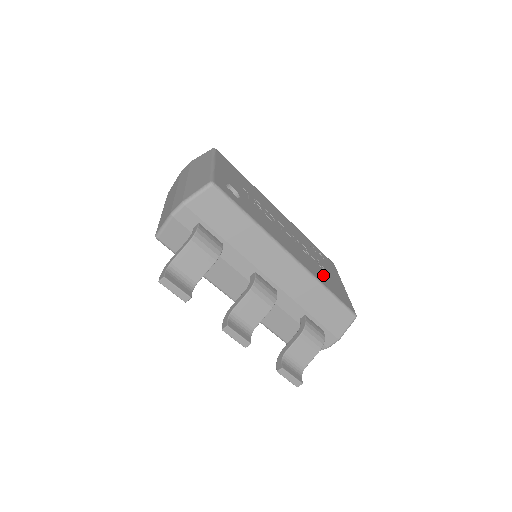
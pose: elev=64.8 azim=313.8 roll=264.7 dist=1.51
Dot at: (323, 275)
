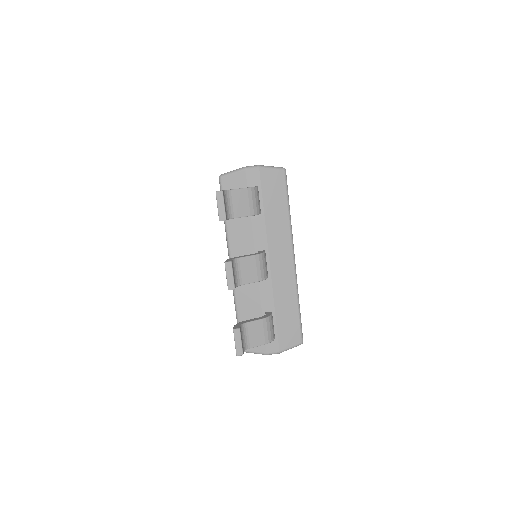
Dot at: occluded
